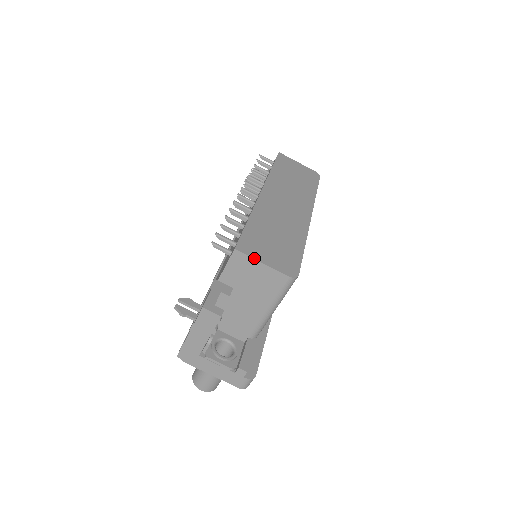
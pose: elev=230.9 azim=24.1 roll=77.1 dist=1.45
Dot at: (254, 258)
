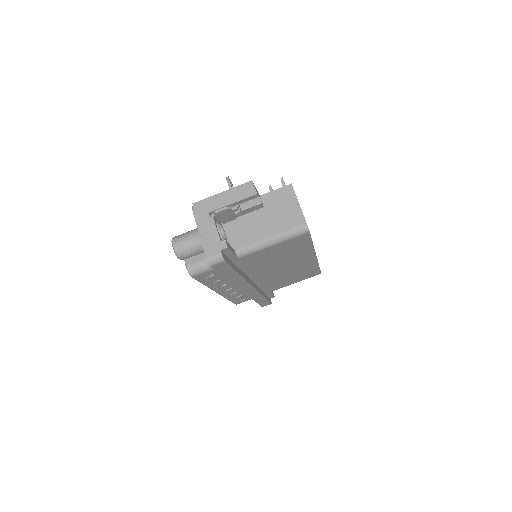
Dot at: occluded
